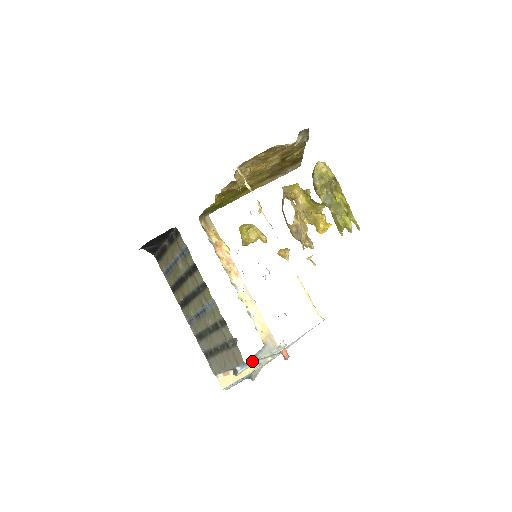
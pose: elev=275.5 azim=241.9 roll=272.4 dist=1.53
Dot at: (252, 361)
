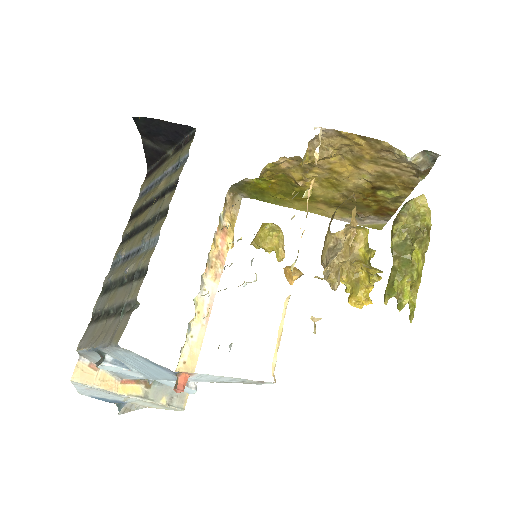
Dot at: (131, 354)
